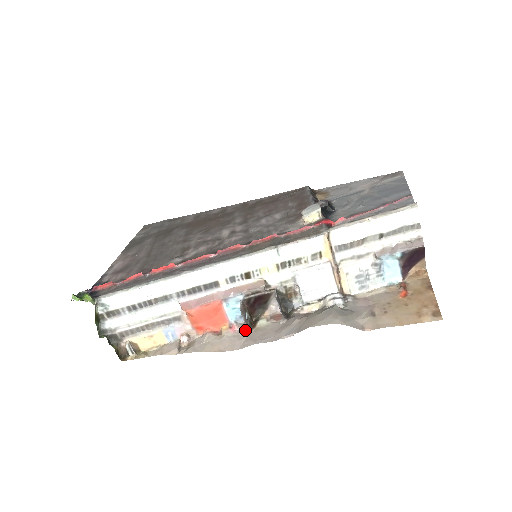
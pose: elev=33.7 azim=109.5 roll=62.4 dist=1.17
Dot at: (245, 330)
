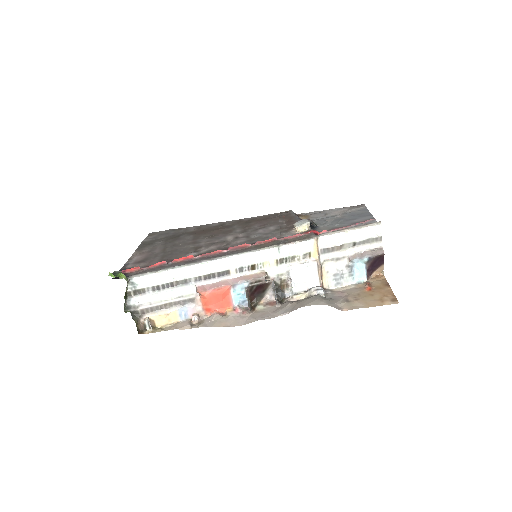
Dot at: (247, 312)
